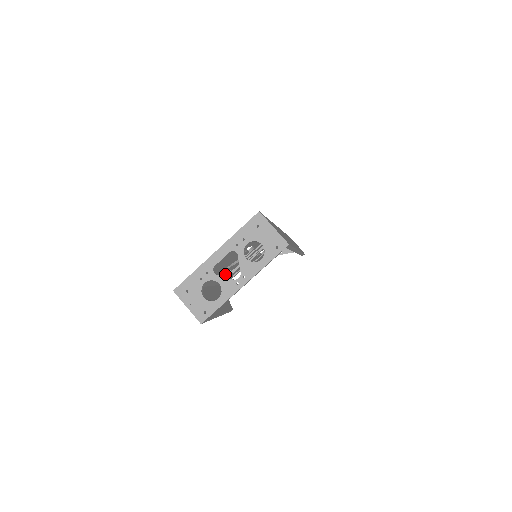
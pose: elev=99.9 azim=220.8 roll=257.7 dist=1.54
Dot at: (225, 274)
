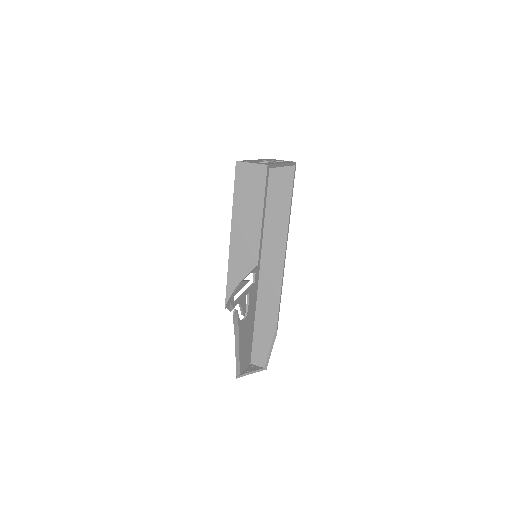
Dot at: occluded
